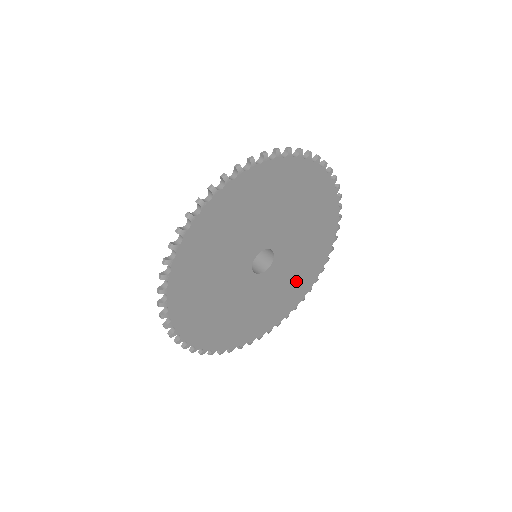
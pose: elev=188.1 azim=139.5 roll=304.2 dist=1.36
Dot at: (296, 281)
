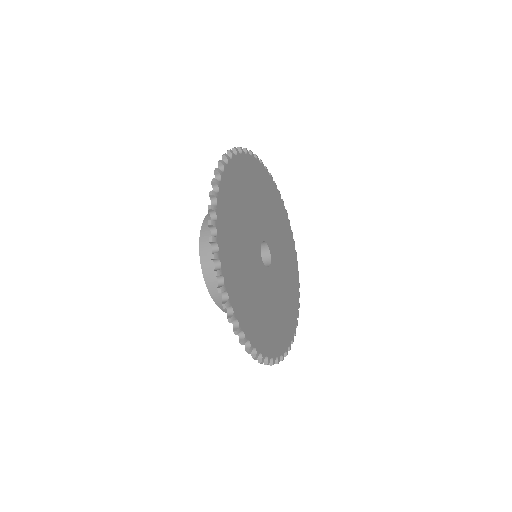
Dot at: (278, 218)
